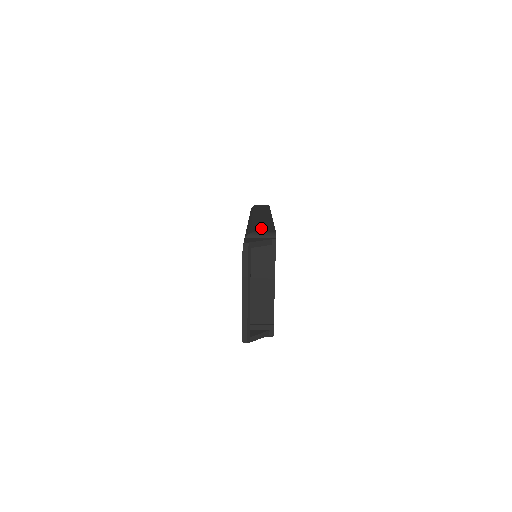
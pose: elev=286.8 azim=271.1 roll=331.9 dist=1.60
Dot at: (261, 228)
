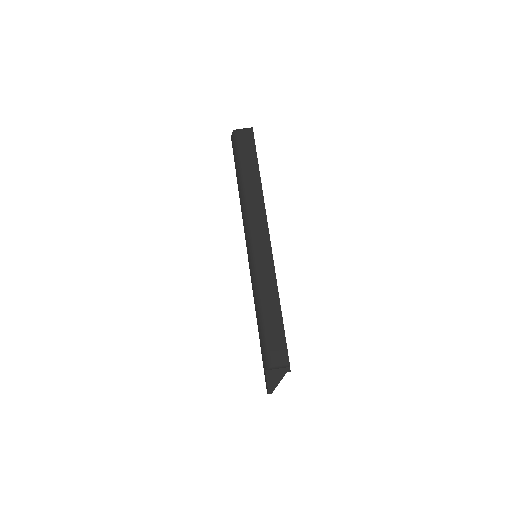
Dot at: (274, 343)
